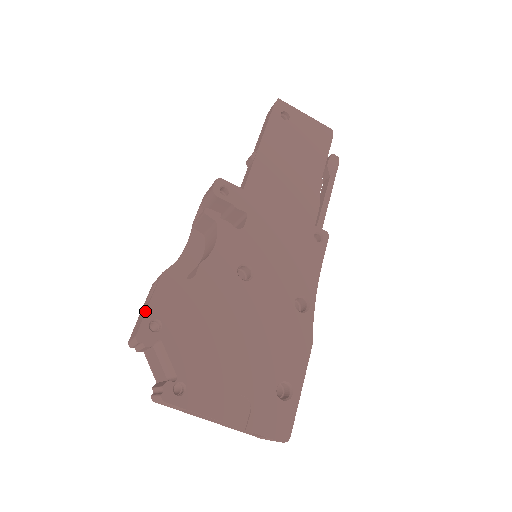
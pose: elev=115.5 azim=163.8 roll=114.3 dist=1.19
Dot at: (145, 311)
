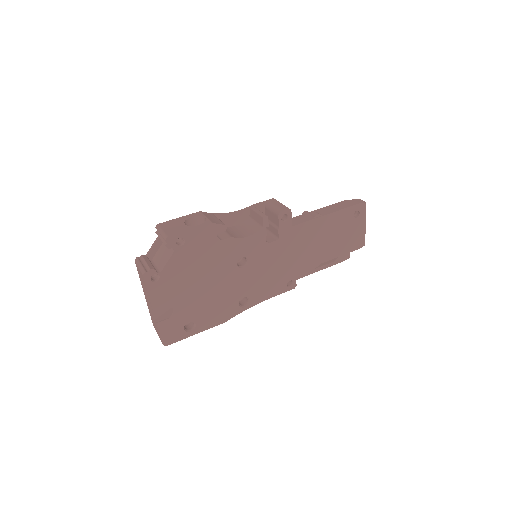
Dot at: (185, 230)
